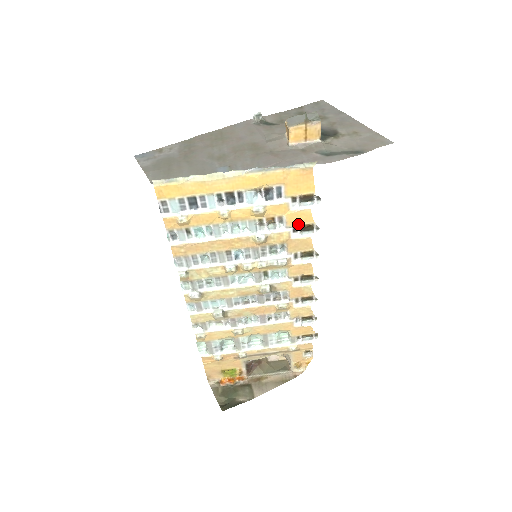
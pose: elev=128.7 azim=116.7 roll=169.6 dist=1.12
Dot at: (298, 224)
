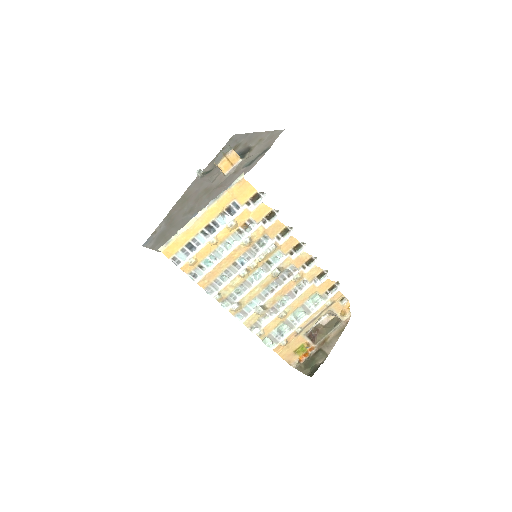
Dot at: (263, 217)
